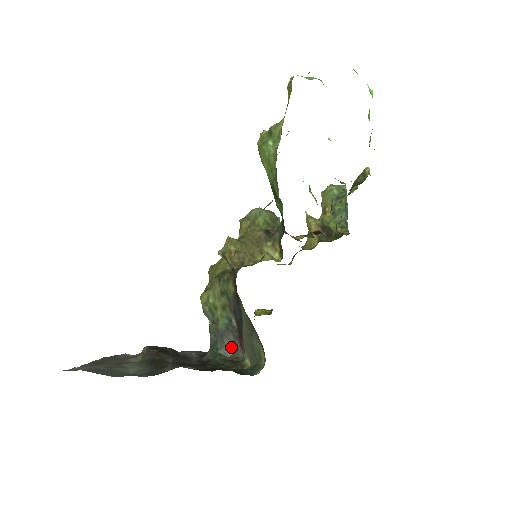
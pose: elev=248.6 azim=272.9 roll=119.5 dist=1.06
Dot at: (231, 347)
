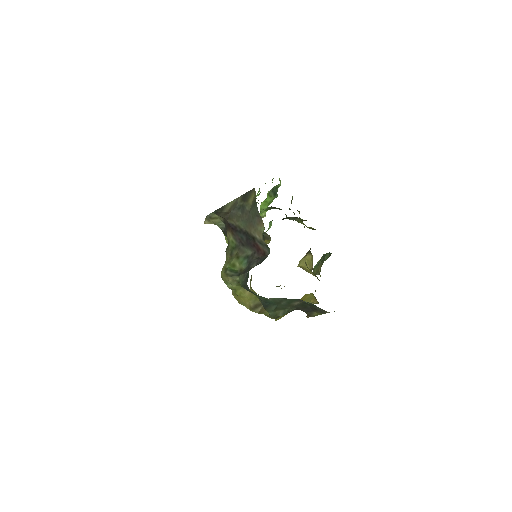
Dot at: (259, 263)
